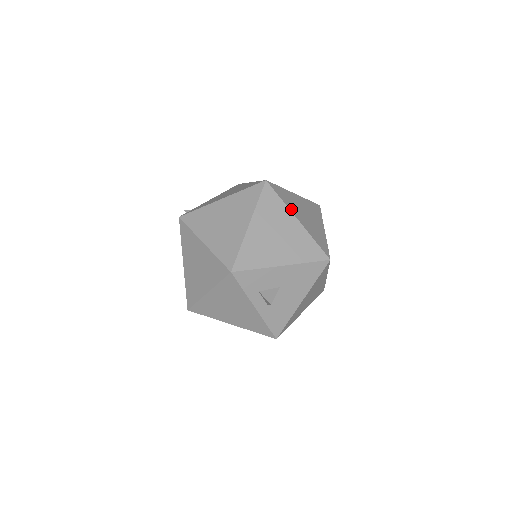
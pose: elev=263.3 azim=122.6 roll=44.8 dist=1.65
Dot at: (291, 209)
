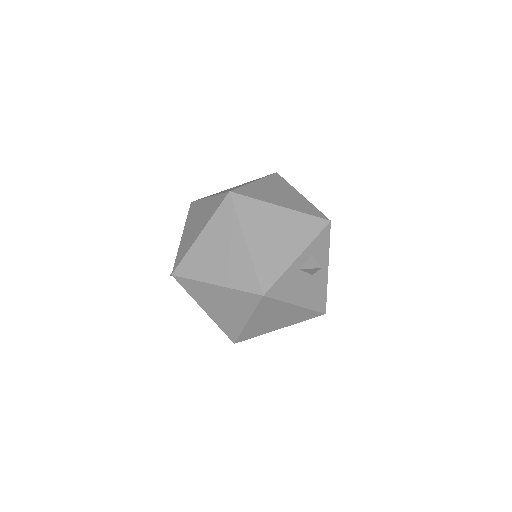
Dot at: occluded
